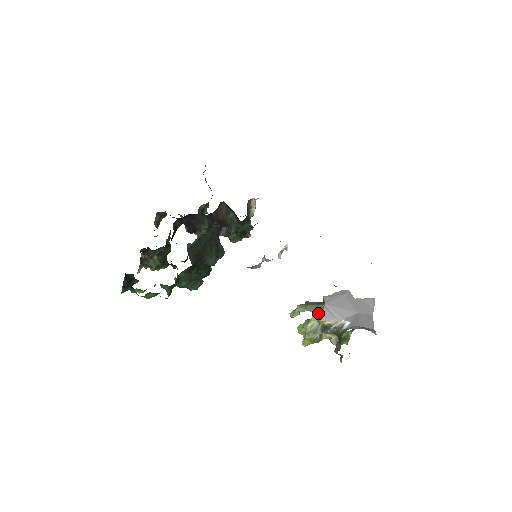
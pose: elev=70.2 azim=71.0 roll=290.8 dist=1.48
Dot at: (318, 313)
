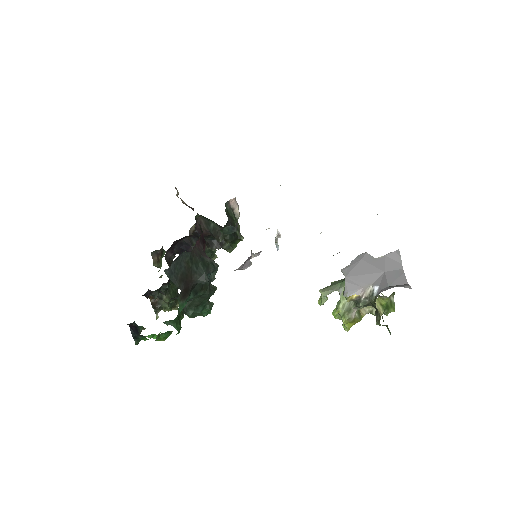
Dot at: occluded
